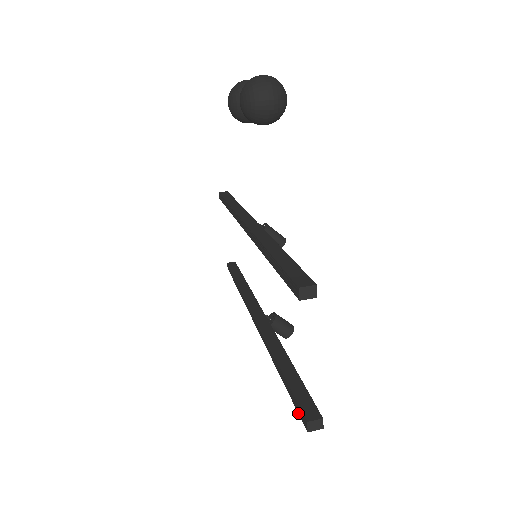
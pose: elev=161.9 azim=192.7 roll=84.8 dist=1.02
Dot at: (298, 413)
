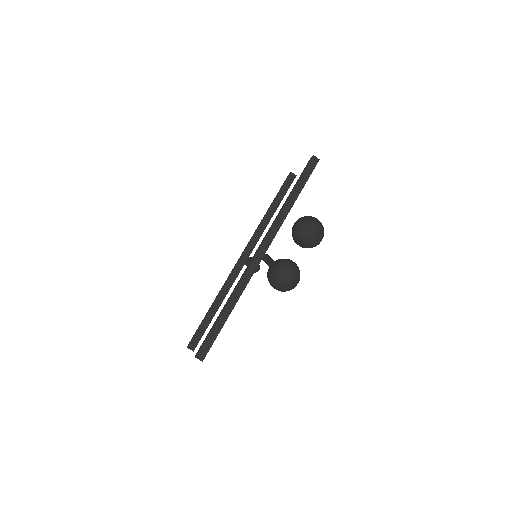
Dot at: (193, 336)
